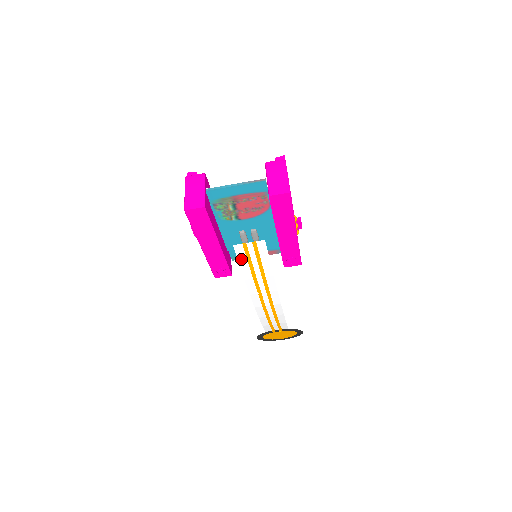
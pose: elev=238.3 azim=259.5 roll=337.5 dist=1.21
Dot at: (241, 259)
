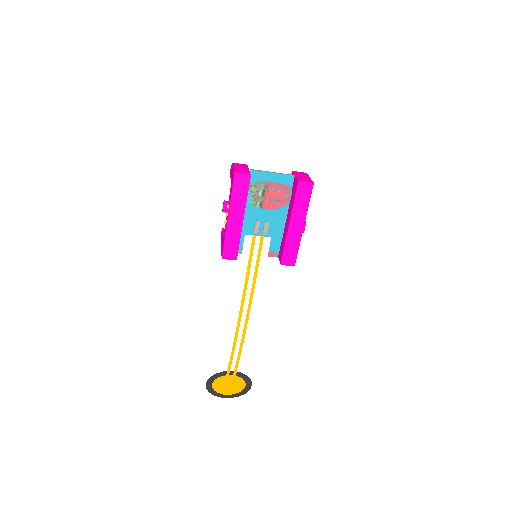
Dot at: (245, 253)
